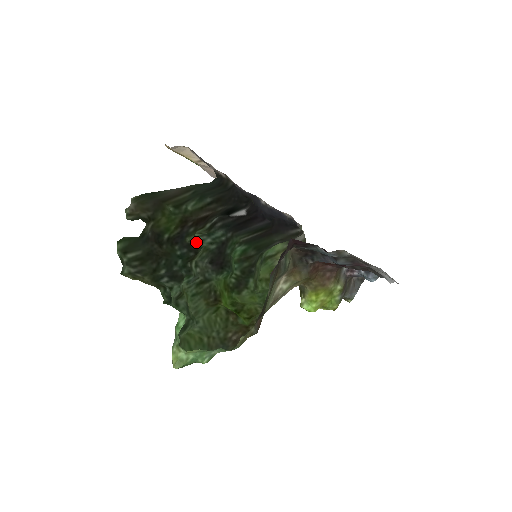
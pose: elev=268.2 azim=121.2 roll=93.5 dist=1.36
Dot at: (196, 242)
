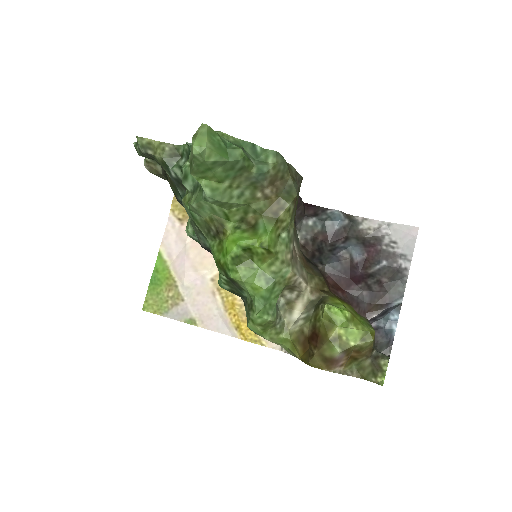
Dot at: (190, 225)
